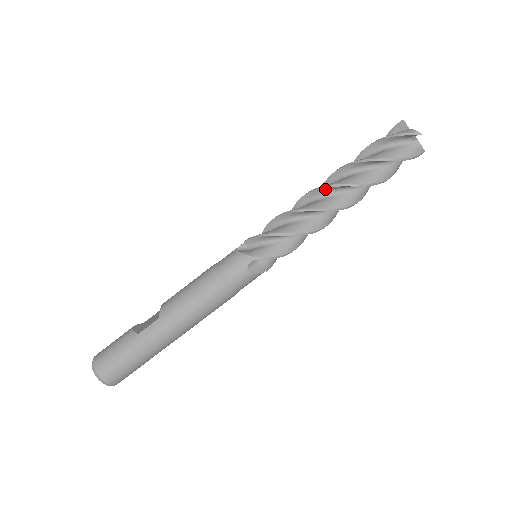
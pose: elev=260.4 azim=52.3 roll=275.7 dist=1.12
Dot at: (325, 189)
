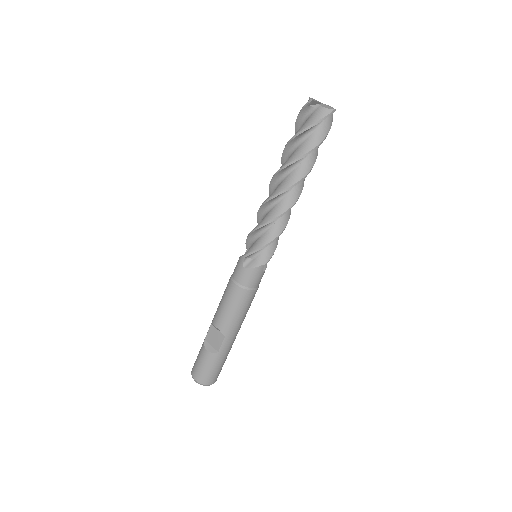
Dot at: (285, 191)
